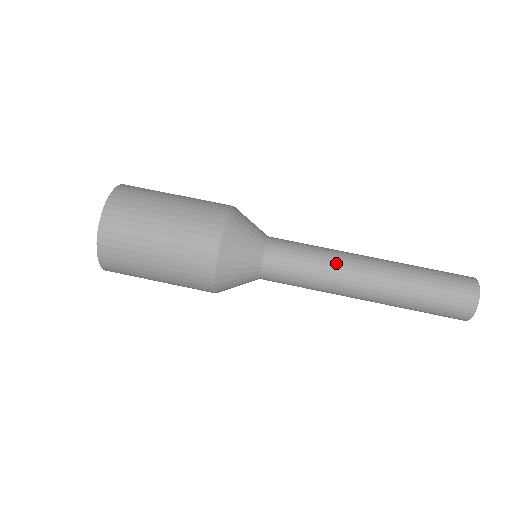
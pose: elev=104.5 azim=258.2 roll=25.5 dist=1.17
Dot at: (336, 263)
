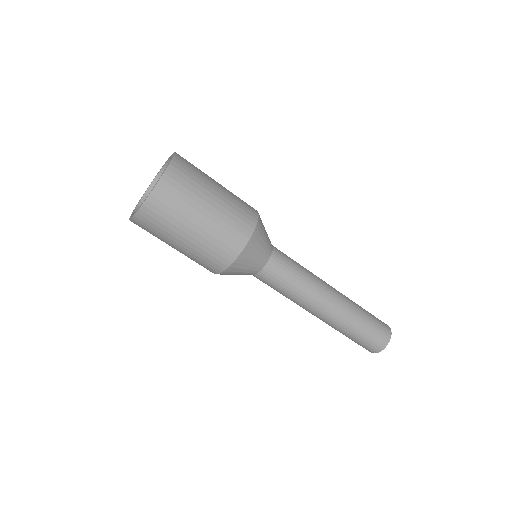
Dot at: (306, 299)
